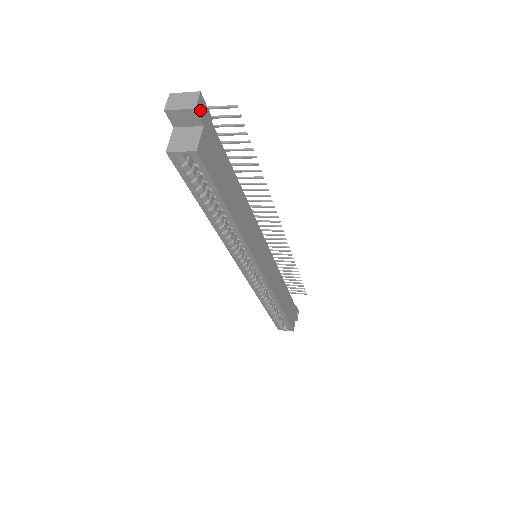
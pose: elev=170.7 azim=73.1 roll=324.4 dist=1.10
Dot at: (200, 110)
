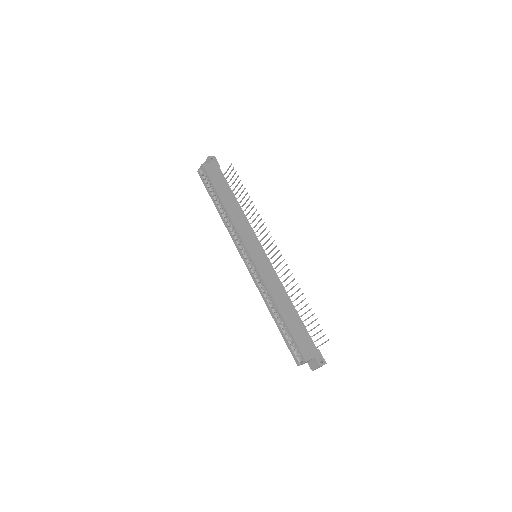
Dot at: (214, 162)
